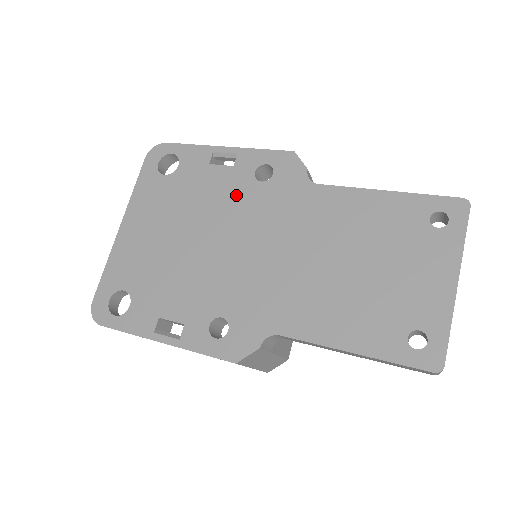
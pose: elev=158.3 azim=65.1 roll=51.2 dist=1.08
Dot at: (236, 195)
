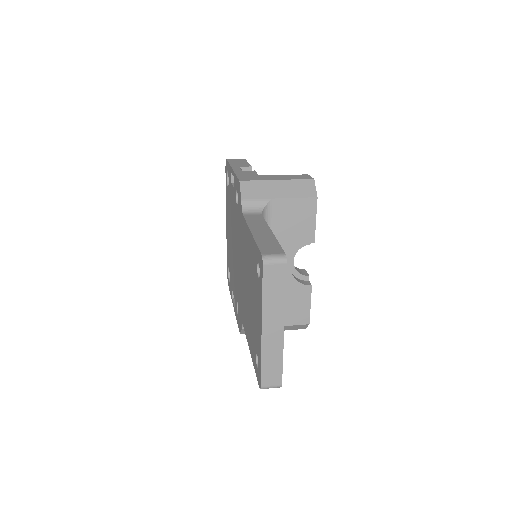
Dot at: (235, 213)
